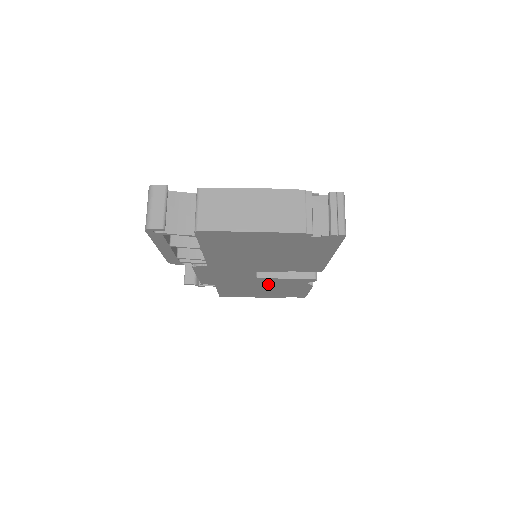
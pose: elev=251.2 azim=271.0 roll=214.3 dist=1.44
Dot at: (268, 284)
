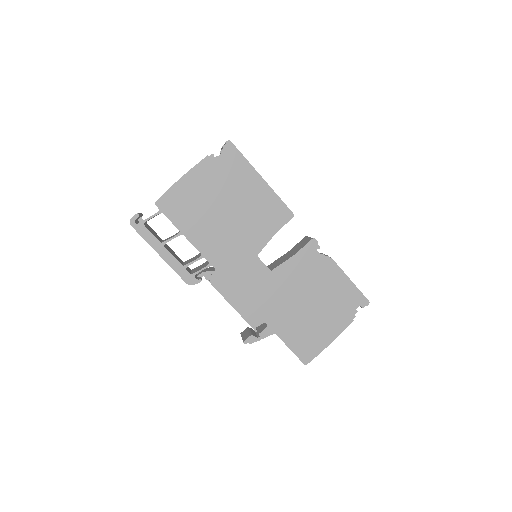
Dot at: (298, 284)
